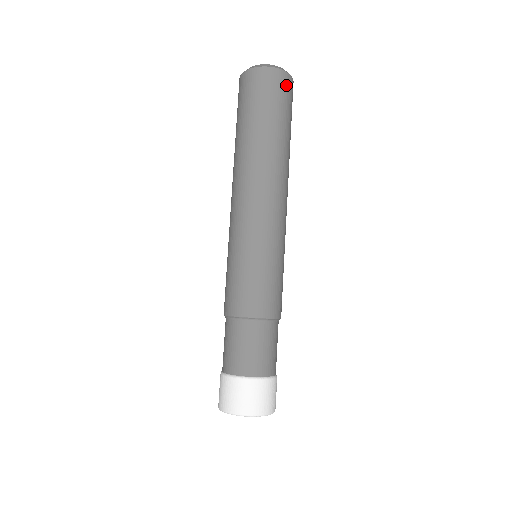
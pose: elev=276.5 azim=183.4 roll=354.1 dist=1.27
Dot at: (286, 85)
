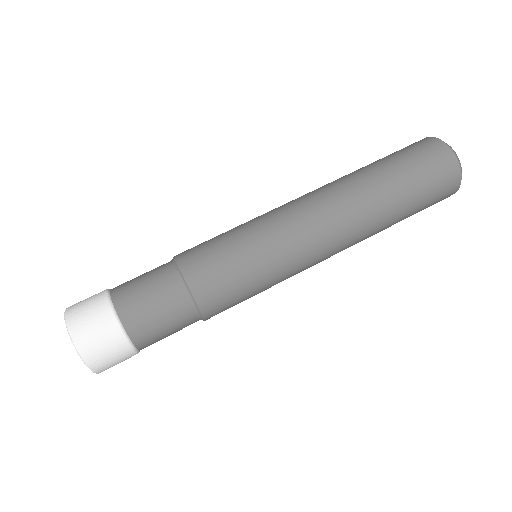
Dot at: (448, 189)
